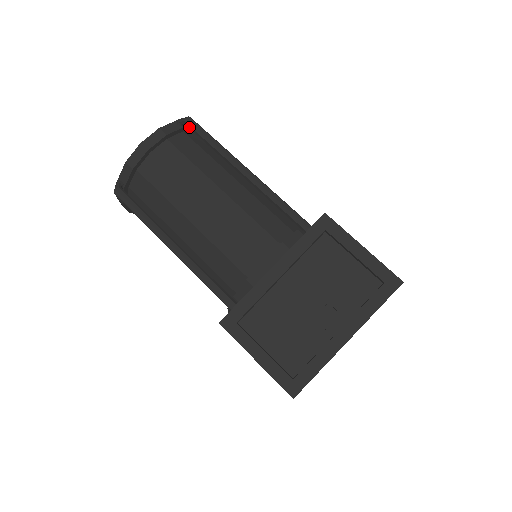
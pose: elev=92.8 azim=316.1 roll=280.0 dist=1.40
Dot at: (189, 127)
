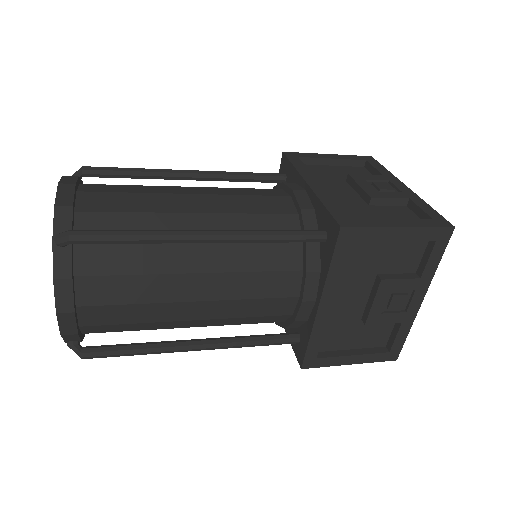
Dot at: (92, 173)
